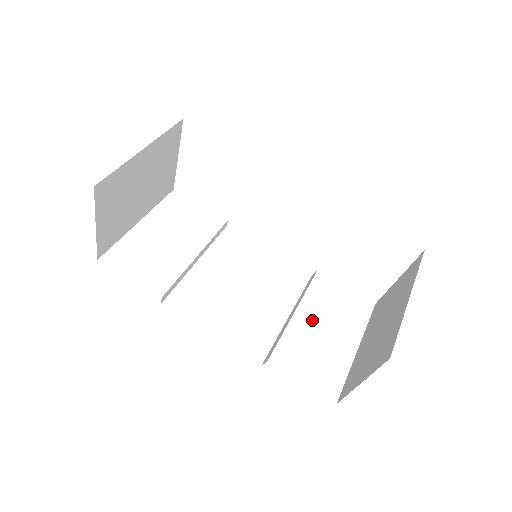
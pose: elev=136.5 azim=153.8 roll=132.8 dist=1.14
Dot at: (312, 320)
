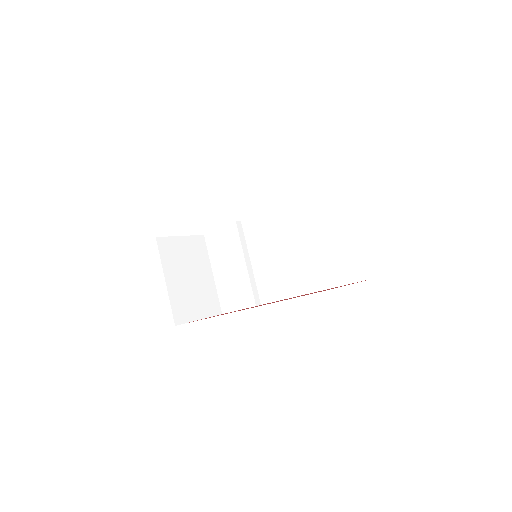
Dot at: (321, 238)
